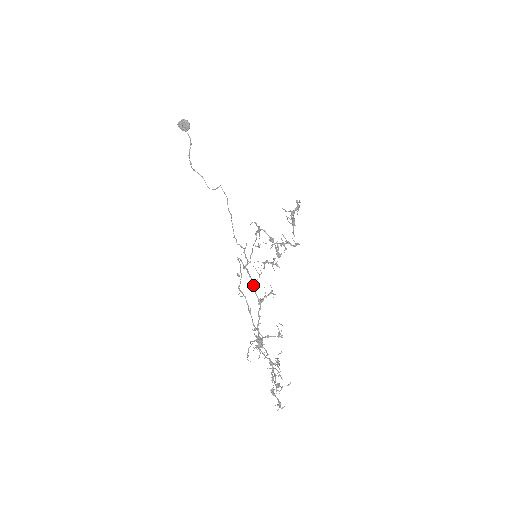
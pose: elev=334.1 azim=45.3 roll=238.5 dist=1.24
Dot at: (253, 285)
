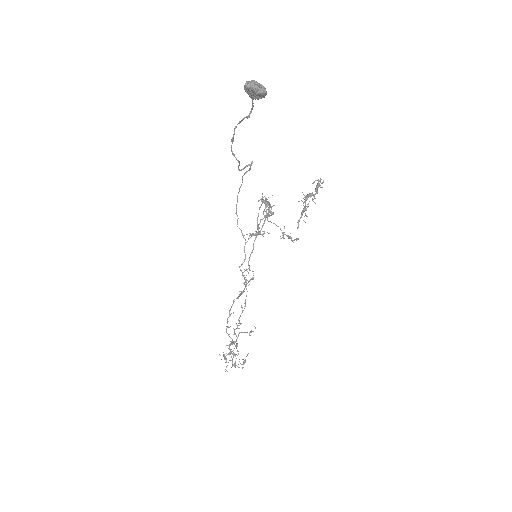
Dot at: occluded
